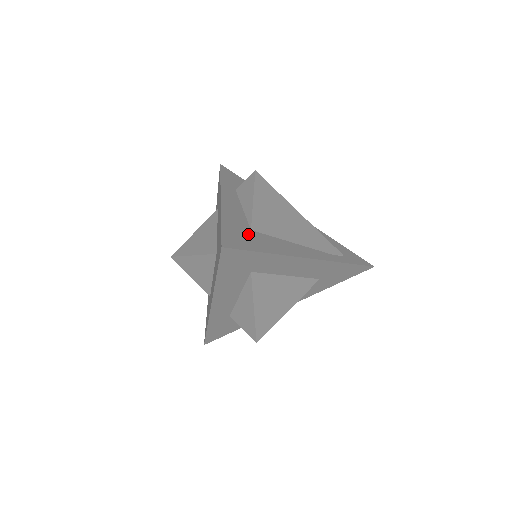
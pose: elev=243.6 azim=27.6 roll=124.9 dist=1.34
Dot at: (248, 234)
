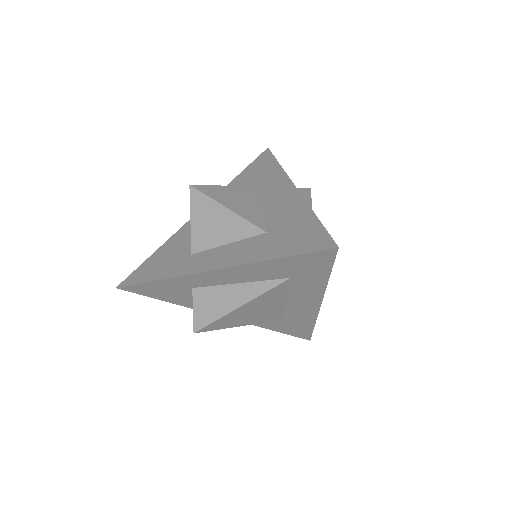
Dot at: occluded
